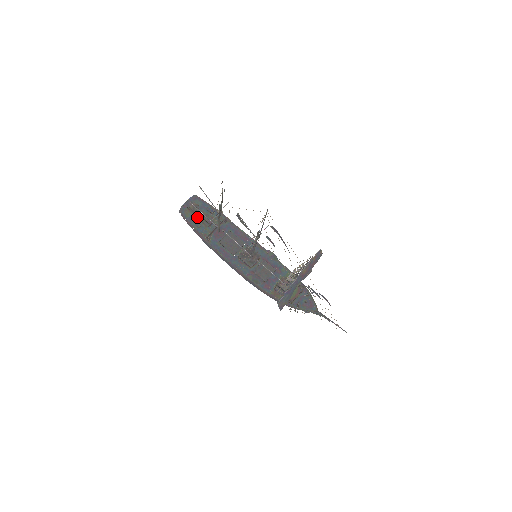
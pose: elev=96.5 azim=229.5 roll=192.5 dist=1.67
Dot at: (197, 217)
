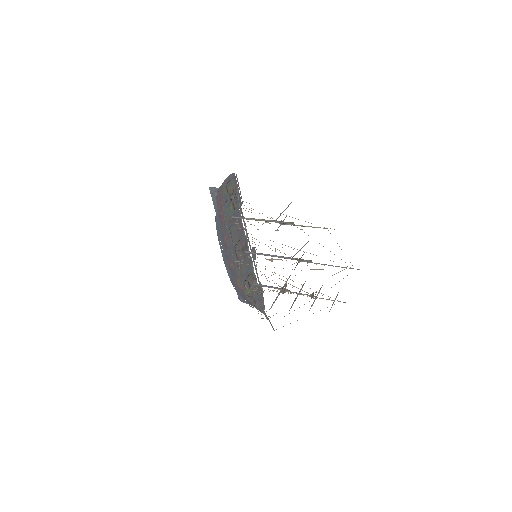
Dot at: (229, 198)
